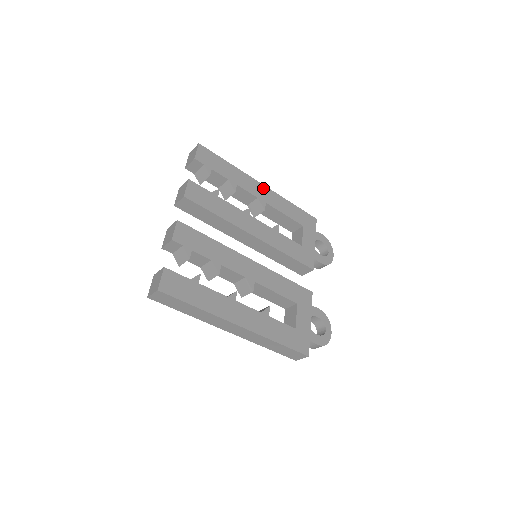
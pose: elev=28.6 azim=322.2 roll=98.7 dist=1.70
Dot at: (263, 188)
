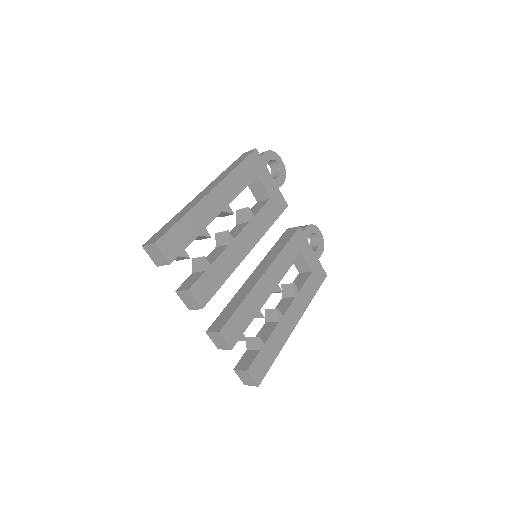
Dot at: (215, 193)
